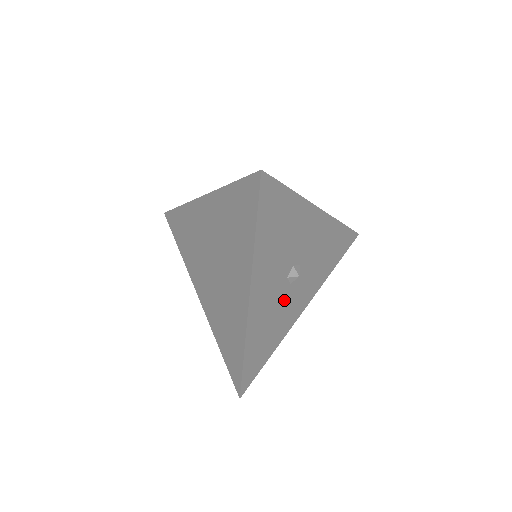
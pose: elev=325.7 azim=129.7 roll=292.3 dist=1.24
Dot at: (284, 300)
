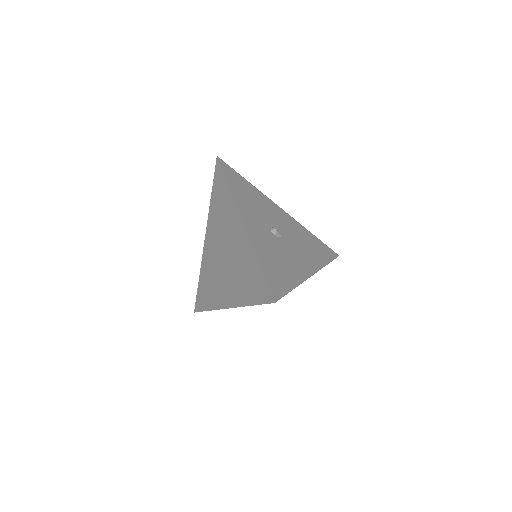
Dot at: occluded
